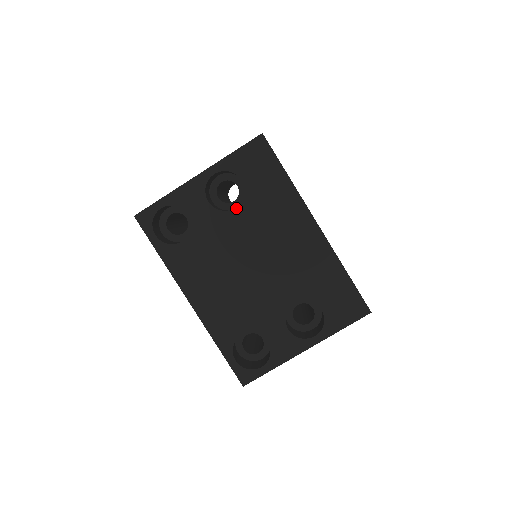
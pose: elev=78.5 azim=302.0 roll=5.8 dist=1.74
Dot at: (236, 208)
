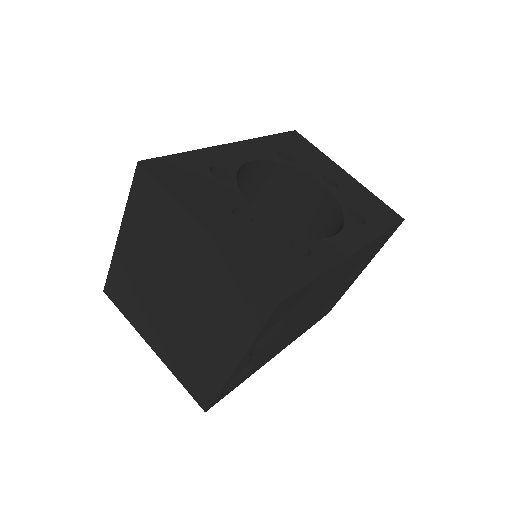
Dot at: (283, 326)
